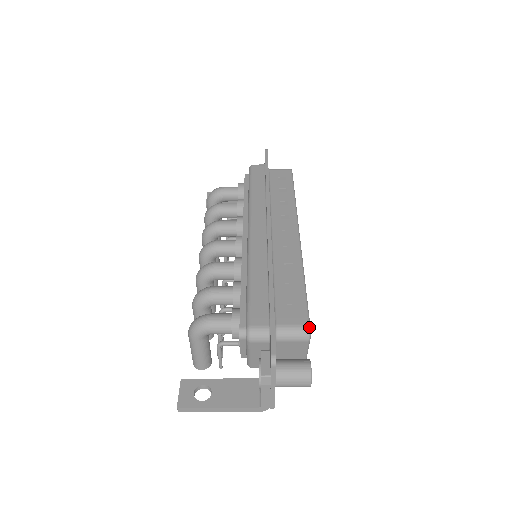
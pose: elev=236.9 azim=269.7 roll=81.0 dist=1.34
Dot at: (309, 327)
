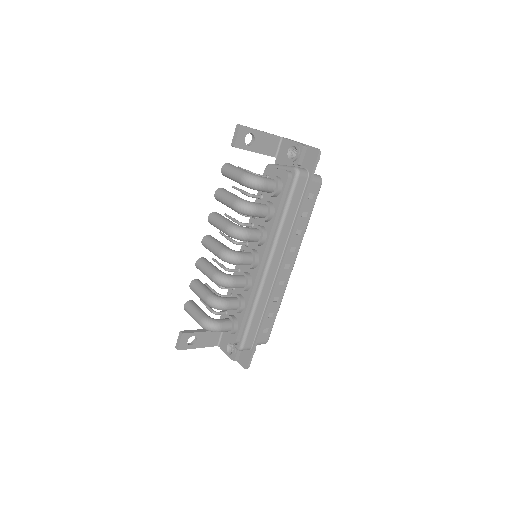
Dot at: occluded
